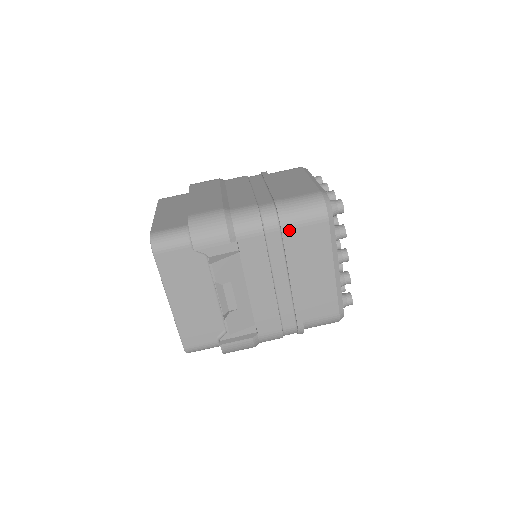
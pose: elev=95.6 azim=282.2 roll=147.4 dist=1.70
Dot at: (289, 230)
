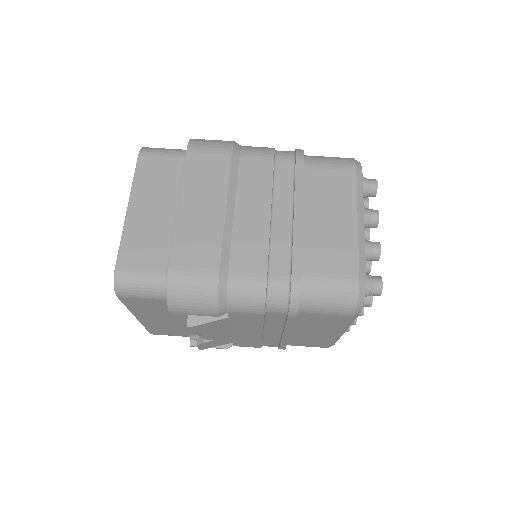
Dot at: (298, 313)
